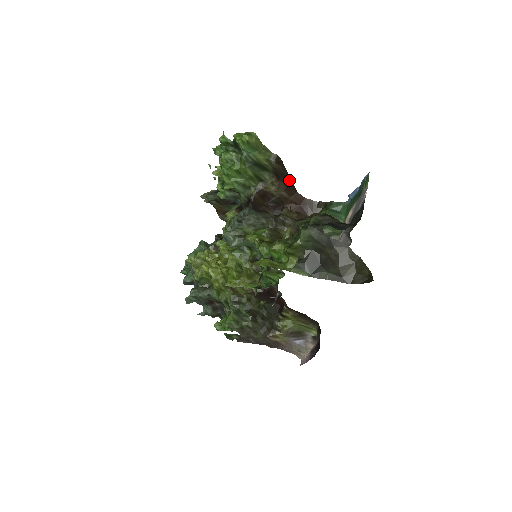
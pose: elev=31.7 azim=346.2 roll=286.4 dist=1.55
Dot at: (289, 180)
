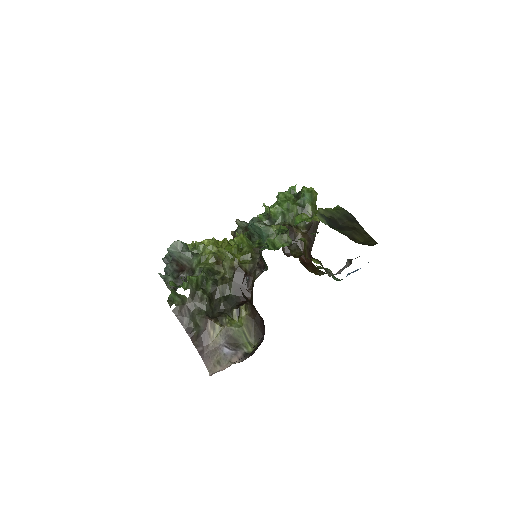
Dot at: (313, 239)
